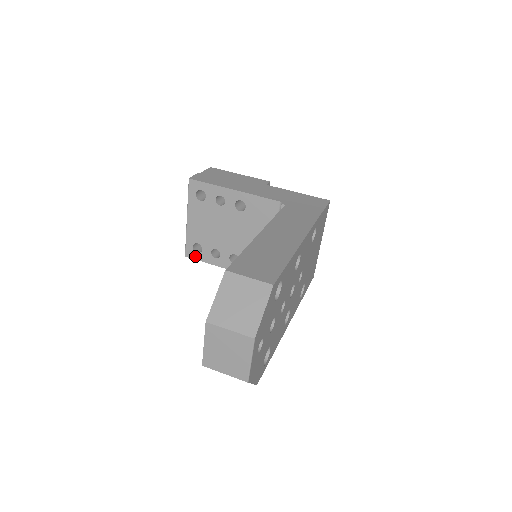
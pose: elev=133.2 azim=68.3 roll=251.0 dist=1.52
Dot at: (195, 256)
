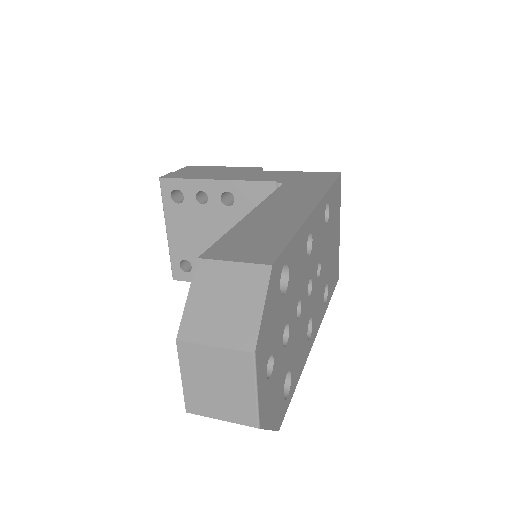
Dot at: (185, 277)
